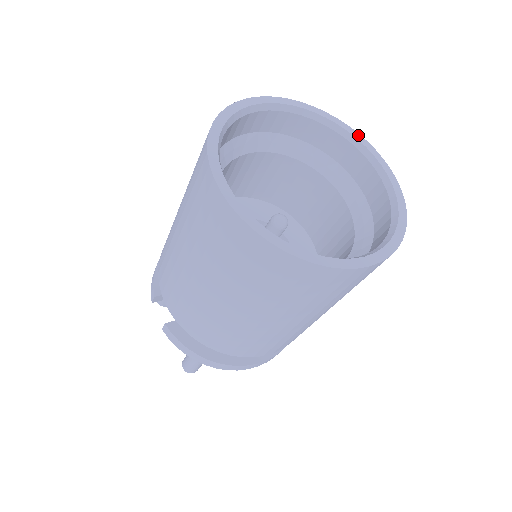
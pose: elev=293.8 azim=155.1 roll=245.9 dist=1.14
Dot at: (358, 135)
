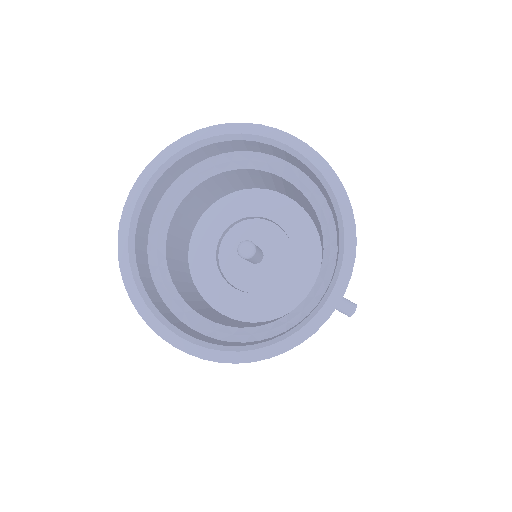
Dot at: (353, 245)
